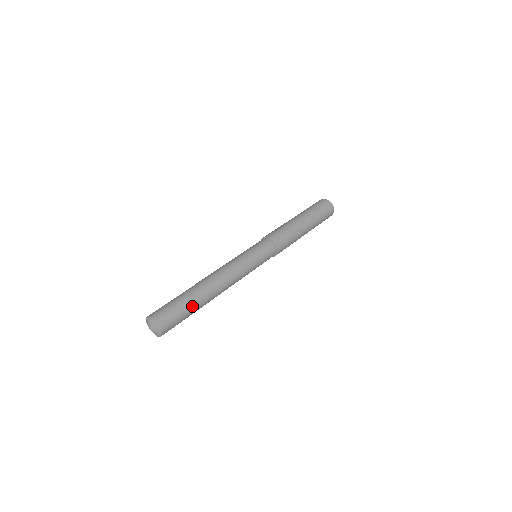
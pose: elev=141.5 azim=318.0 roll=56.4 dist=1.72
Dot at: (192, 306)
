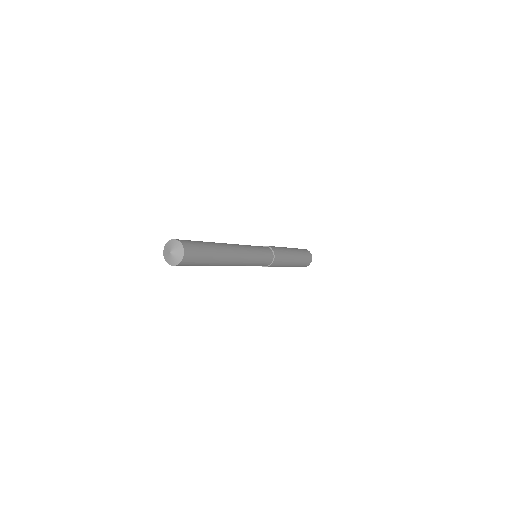
Dot at: (207, 244)
